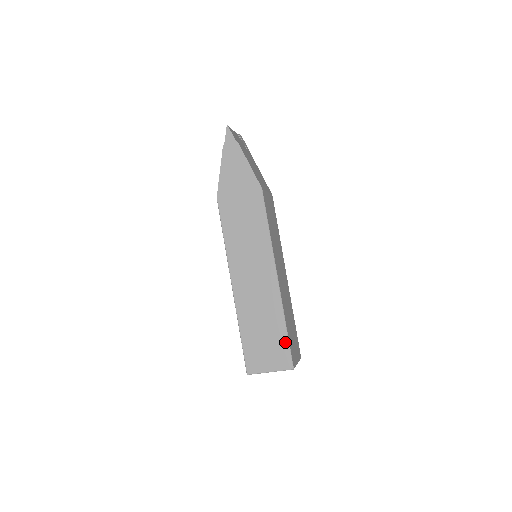
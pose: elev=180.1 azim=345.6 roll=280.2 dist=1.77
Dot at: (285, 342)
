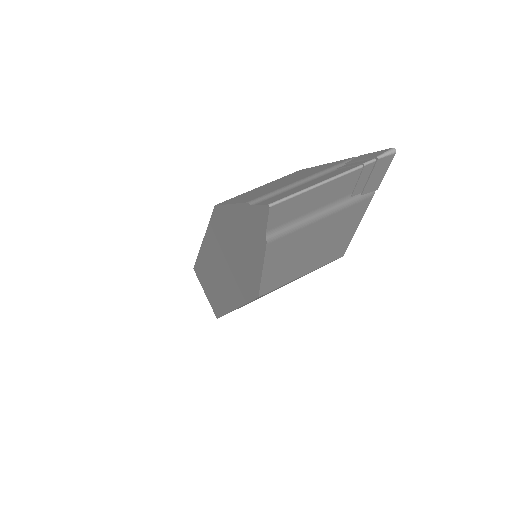
Dot at: (218, 313)
